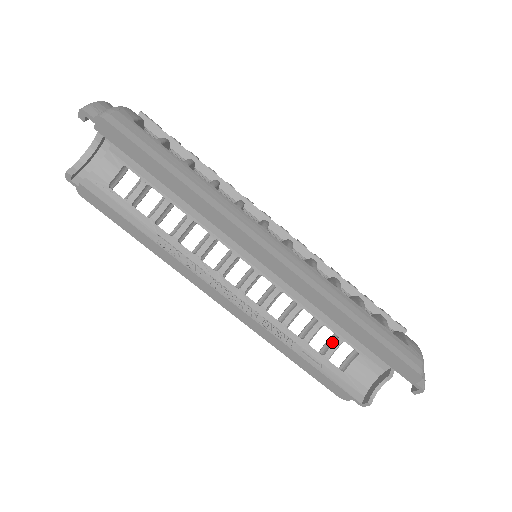
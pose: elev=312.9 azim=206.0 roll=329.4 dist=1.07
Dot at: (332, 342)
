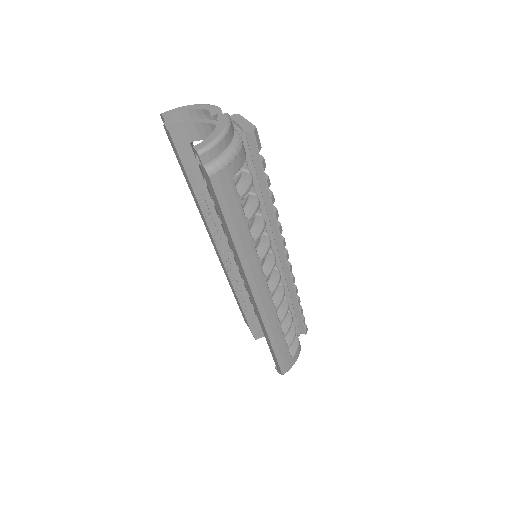
Dot at: occluded
